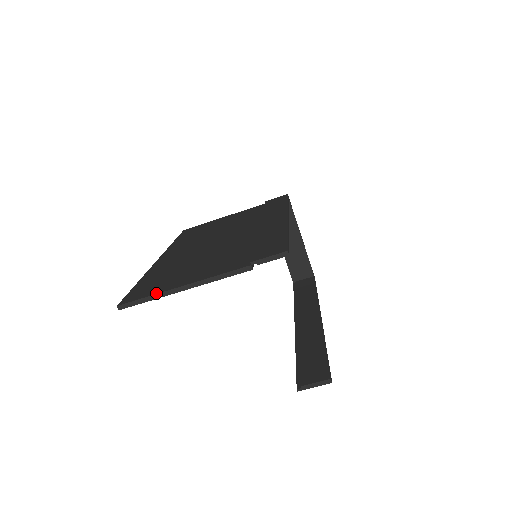
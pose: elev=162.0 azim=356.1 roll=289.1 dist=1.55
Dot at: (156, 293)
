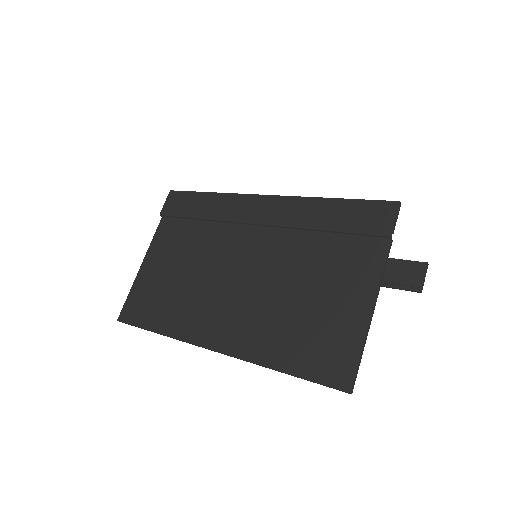
Dot at: (362, 343)
